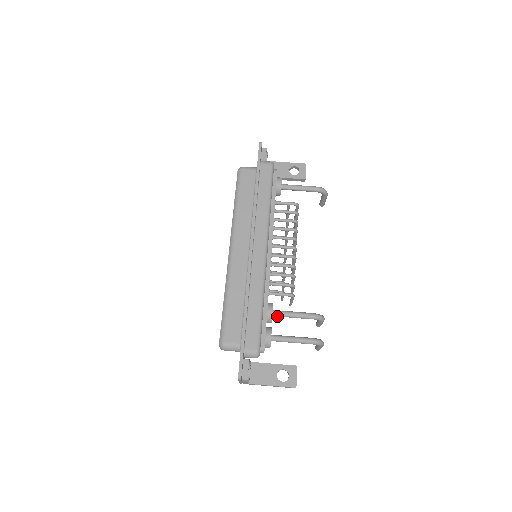
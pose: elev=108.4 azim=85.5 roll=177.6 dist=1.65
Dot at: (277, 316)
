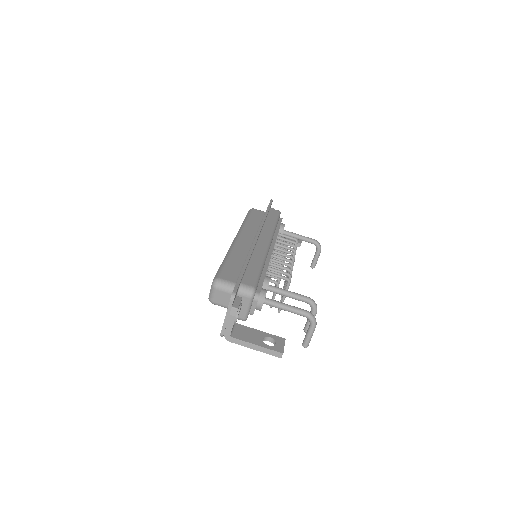
Dot at: (272, 290)
